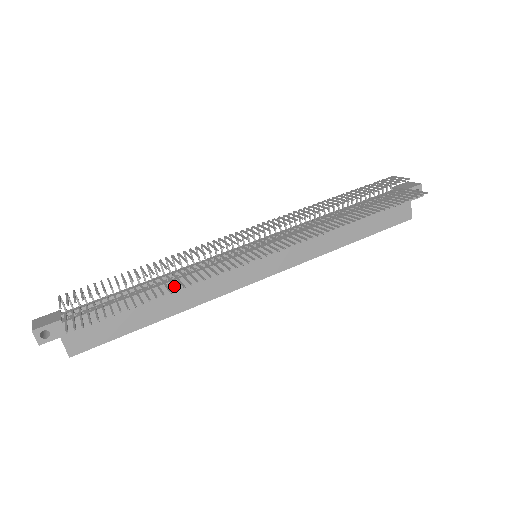
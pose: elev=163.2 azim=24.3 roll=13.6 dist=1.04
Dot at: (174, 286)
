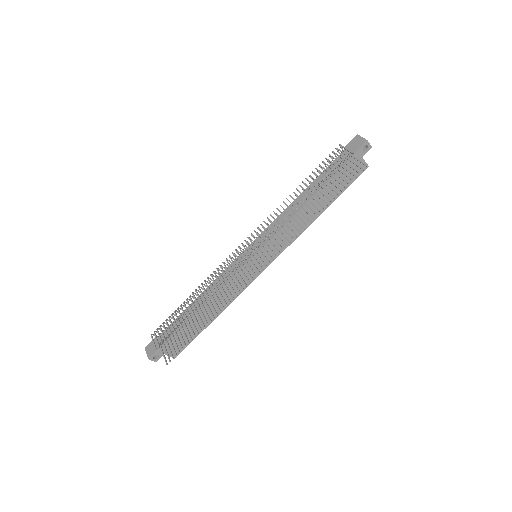
Dot at: (211, 314)
